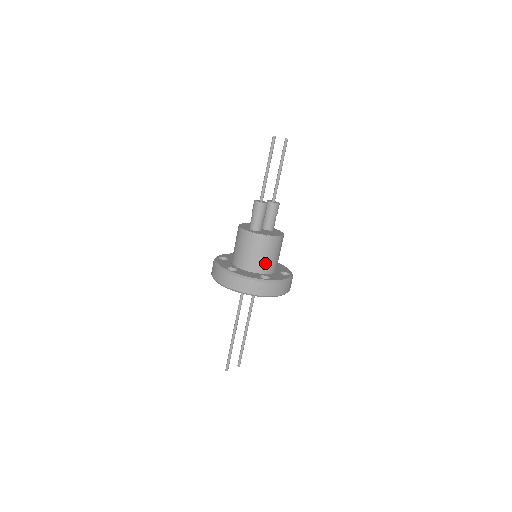
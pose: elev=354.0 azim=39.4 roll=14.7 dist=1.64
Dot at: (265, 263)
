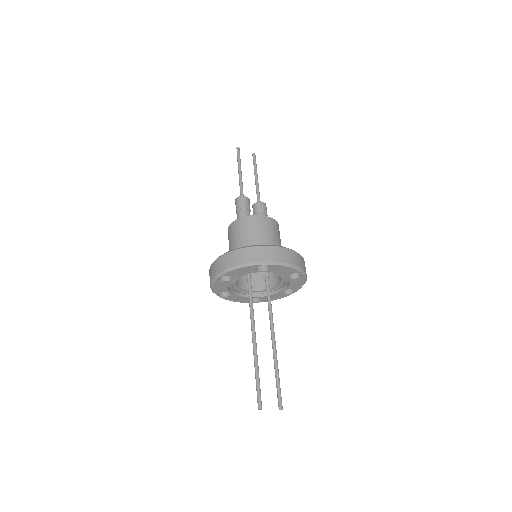
Dot at: (260, 243)
